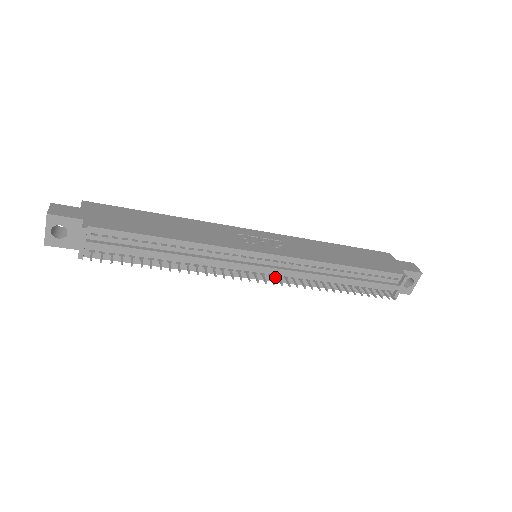
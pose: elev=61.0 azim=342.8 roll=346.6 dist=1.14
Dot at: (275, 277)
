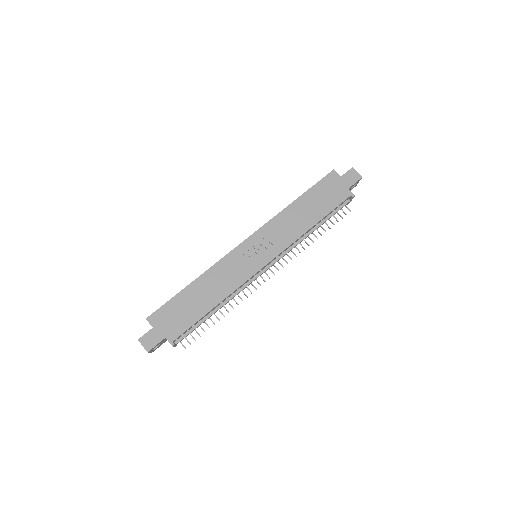
Dot at: occluded
